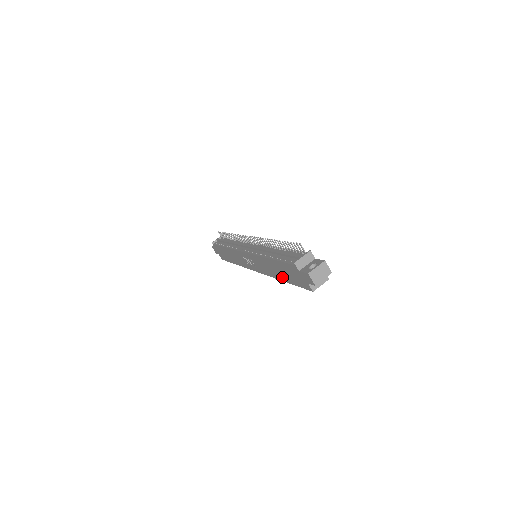
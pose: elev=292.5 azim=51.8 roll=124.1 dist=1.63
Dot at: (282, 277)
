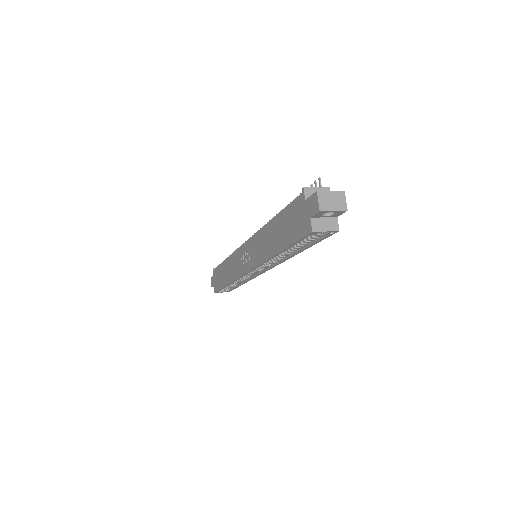
Dot at: (278, 245)
